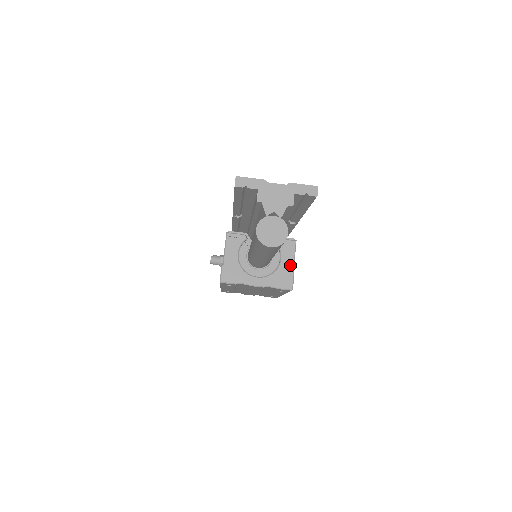
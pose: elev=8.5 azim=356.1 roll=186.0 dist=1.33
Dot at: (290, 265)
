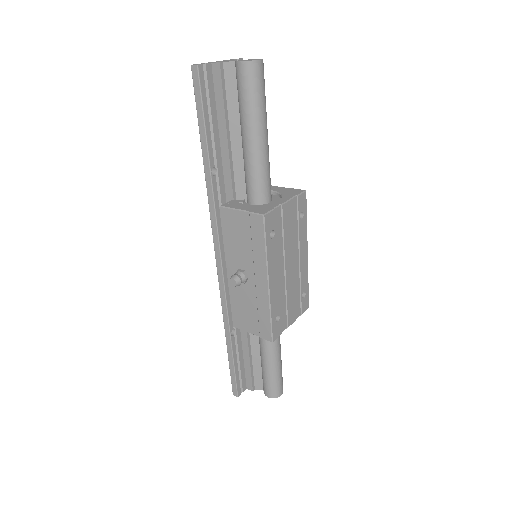
Dot at: (282, 188)
